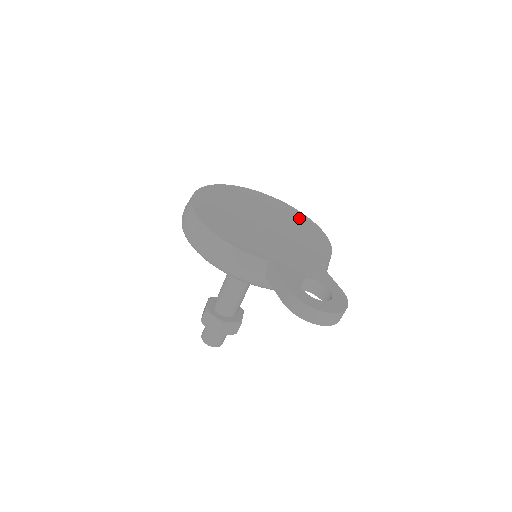
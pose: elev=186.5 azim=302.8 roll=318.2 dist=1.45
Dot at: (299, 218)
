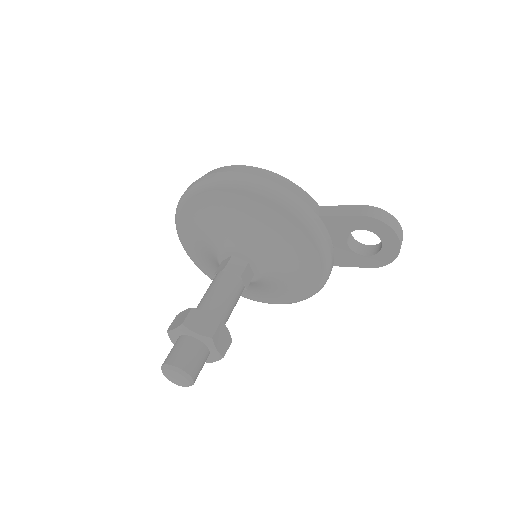
Dot at: occluded
